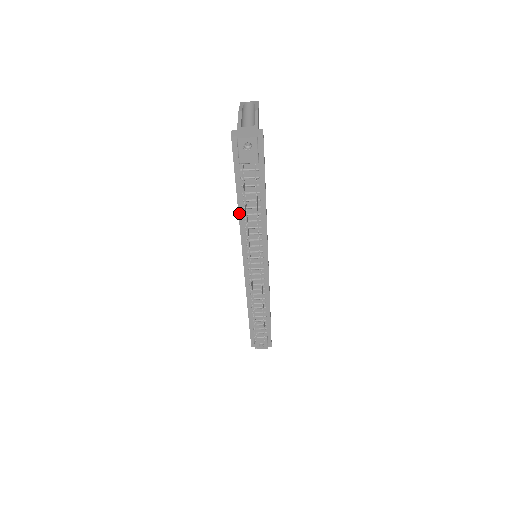
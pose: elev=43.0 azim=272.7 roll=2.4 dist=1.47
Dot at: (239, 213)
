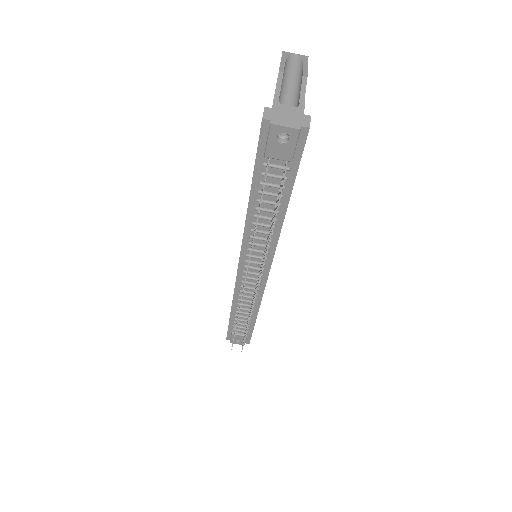
Dot at: (248, 212)
